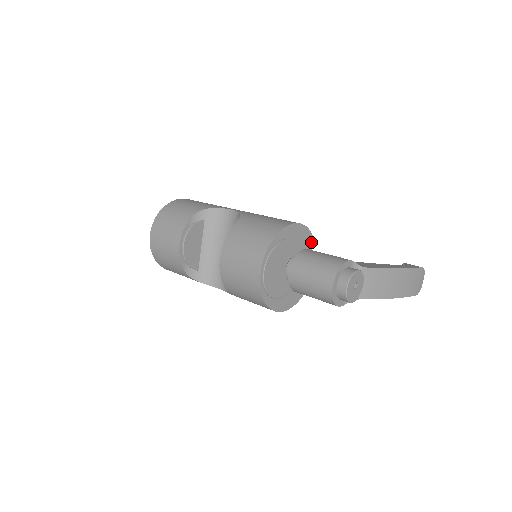
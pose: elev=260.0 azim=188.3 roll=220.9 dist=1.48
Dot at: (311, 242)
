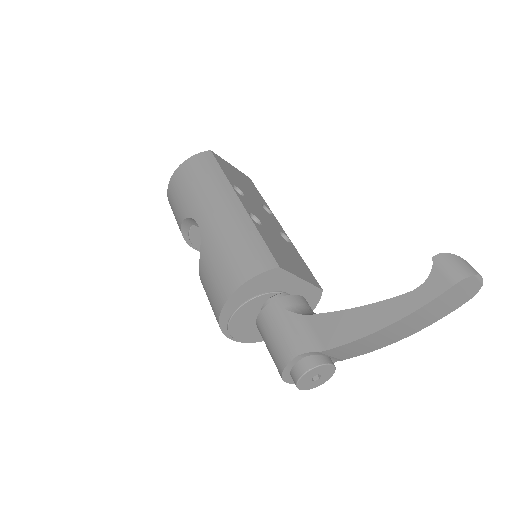
Dot at: (279, 272)
